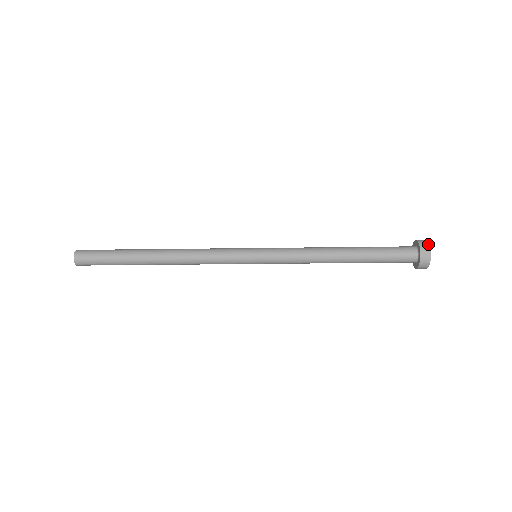
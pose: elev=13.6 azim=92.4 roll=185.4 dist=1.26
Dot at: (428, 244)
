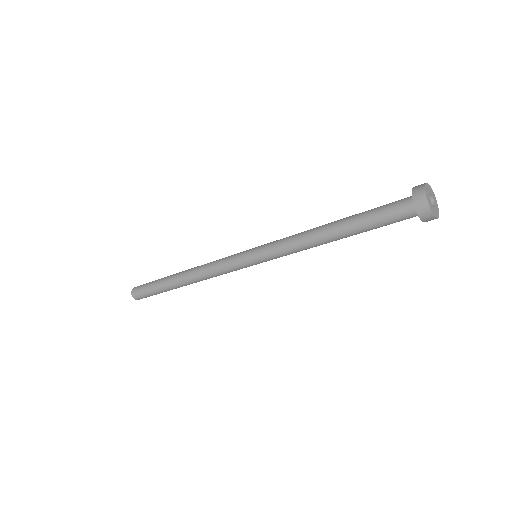
Dot at: (427, 184)
